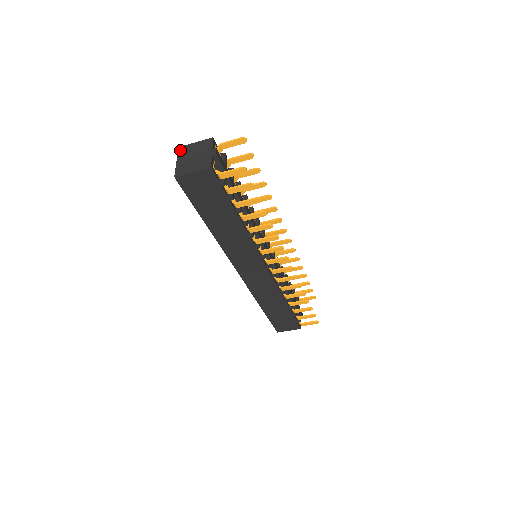
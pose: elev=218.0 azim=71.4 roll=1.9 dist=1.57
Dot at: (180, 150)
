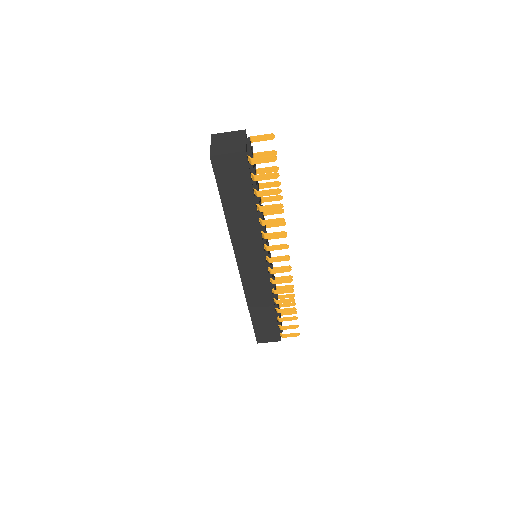
Dot at: (213, 136)
